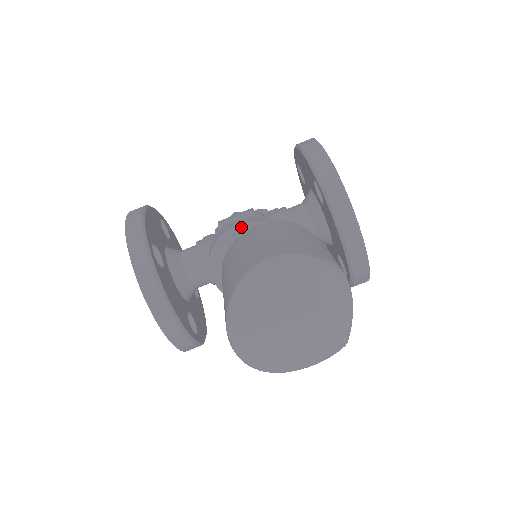
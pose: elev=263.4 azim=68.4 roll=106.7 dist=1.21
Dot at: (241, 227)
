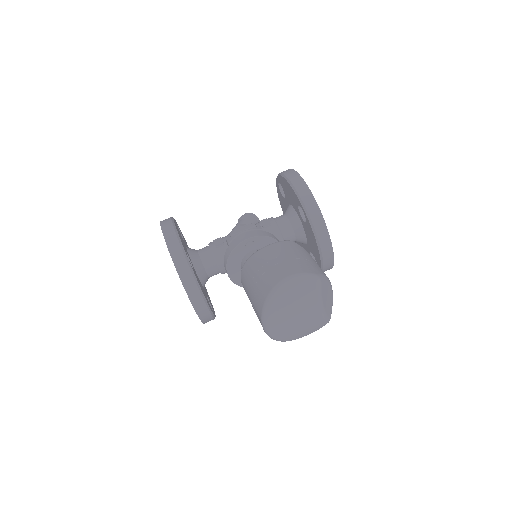
Dot at: (250, 240)
